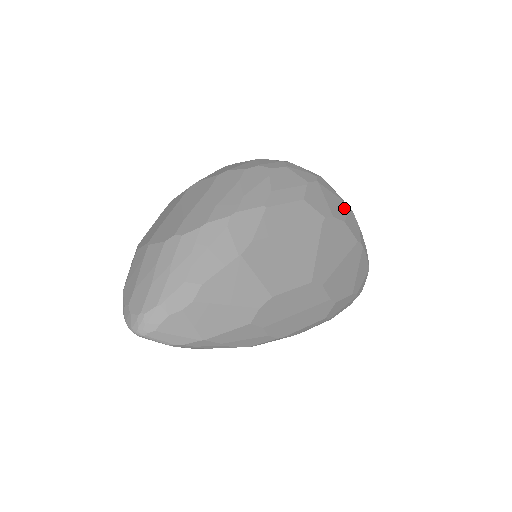
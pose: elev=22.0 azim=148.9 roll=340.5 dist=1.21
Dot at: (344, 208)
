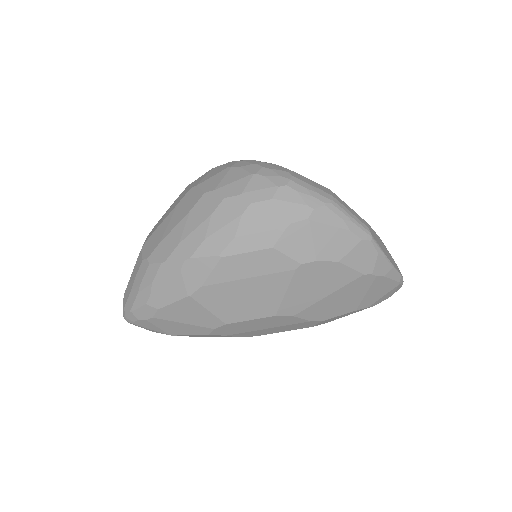
Dot at: (350, 242)
